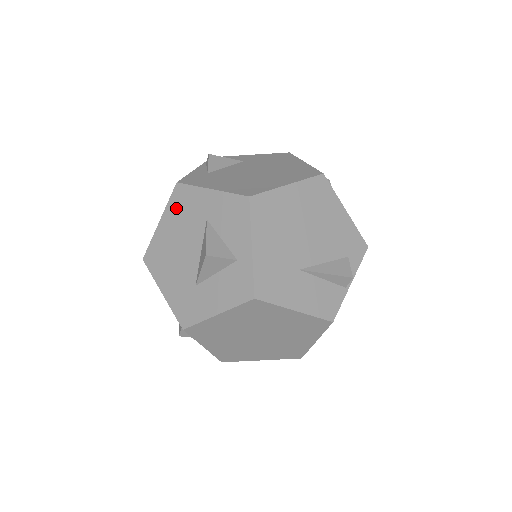
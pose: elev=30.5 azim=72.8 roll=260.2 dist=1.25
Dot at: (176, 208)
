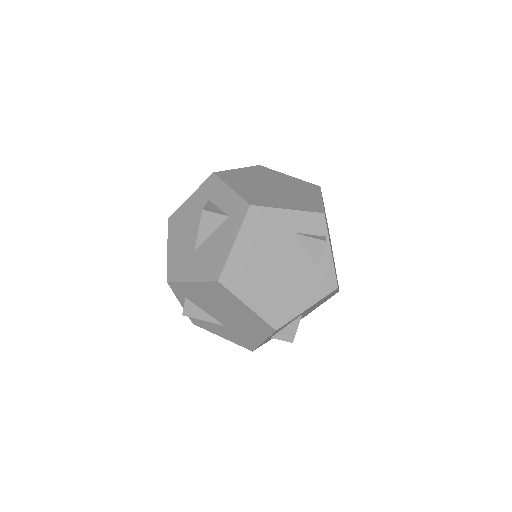
Dot at: occluded
